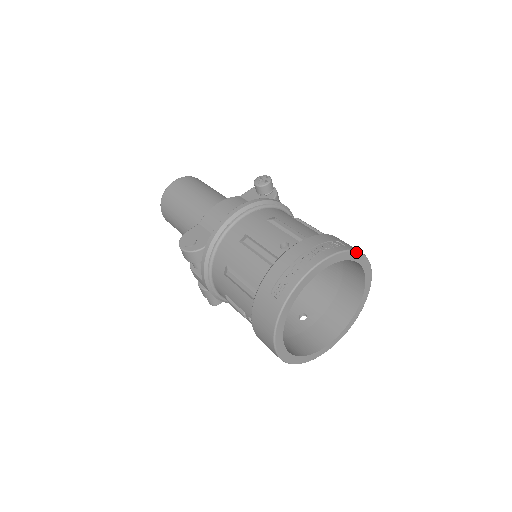
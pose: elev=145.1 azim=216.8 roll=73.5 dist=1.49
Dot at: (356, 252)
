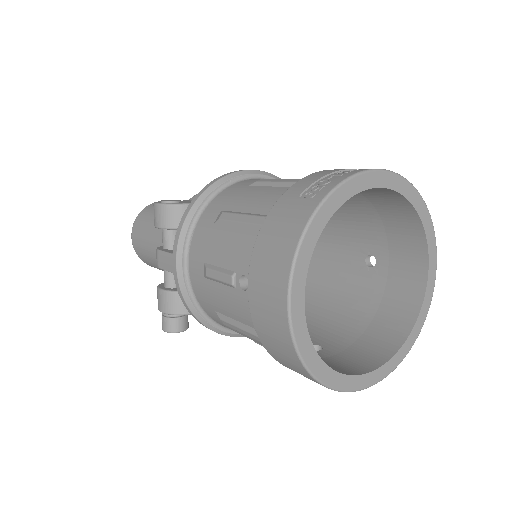
Dot at: (424, 204)
